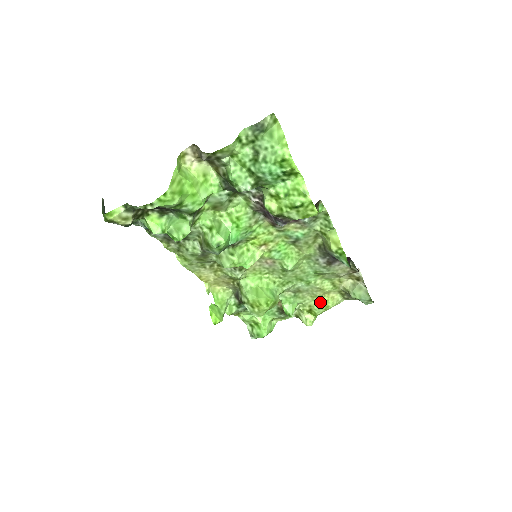
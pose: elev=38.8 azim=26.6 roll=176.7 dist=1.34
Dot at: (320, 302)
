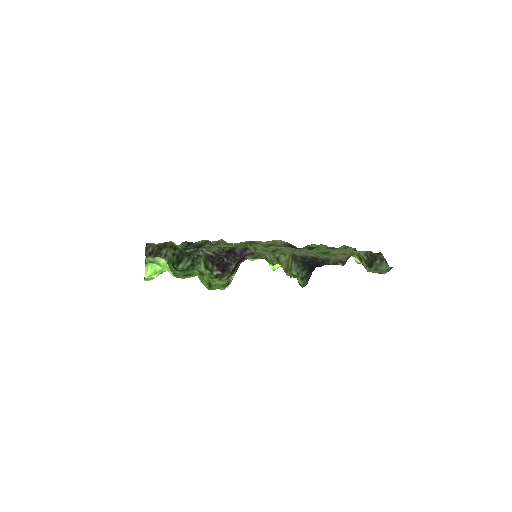
Dot at: occluded
